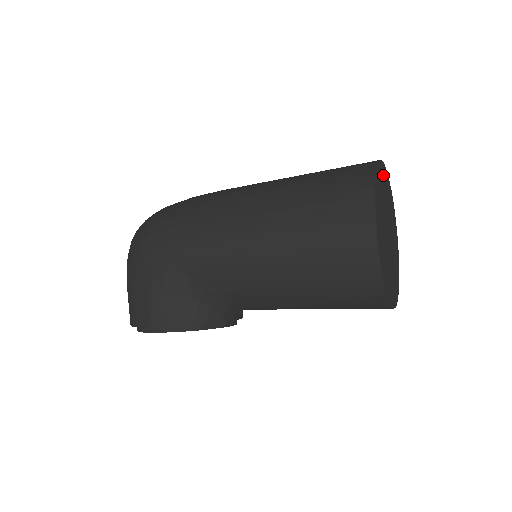
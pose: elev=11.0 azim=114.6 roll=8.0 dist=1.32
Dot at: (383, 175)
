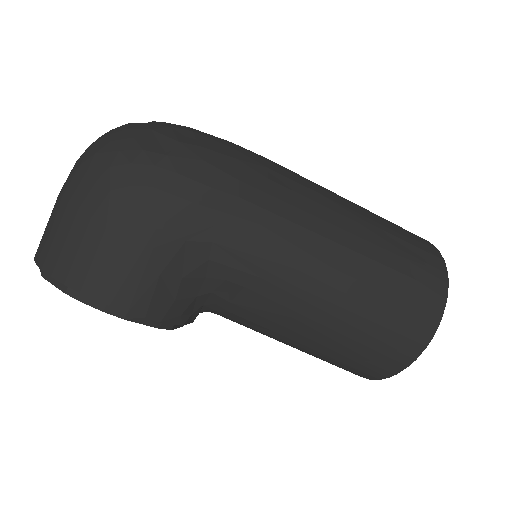
Dot at: occluded
